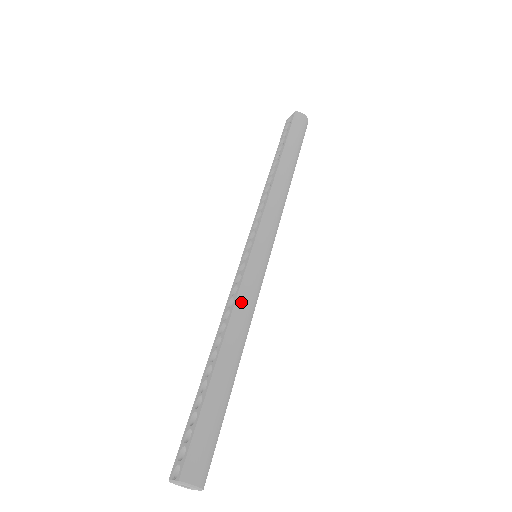
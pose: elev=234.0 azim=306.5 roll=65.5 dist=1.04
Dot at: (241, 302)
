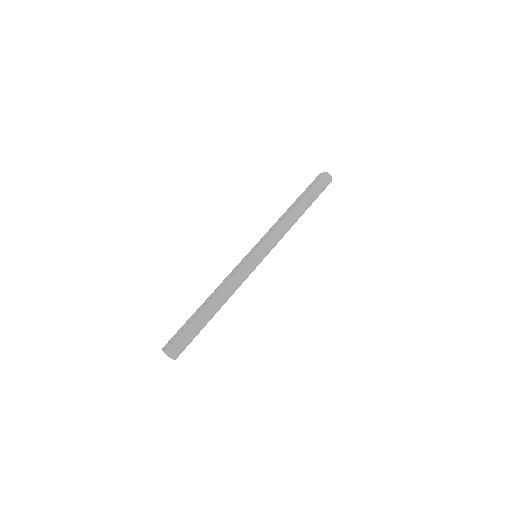
Dot at: (234, 279)
